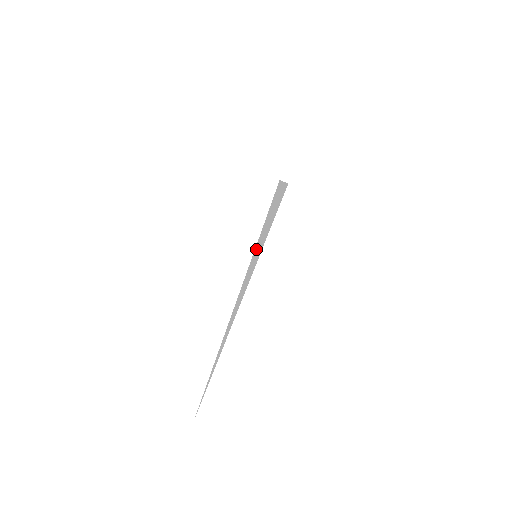
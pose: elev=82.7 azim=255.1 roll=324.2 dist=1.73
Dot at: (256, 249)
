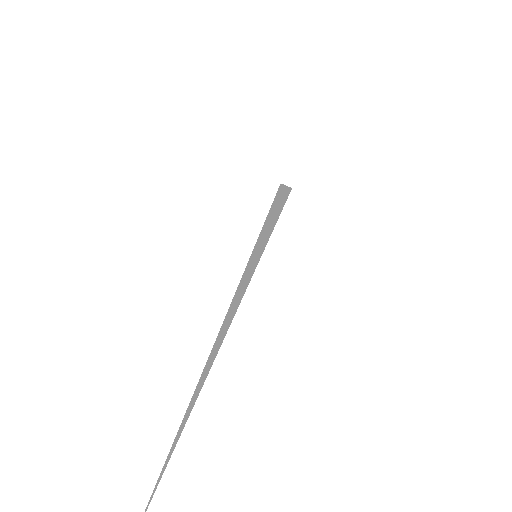
Dot at: (255, 248)
